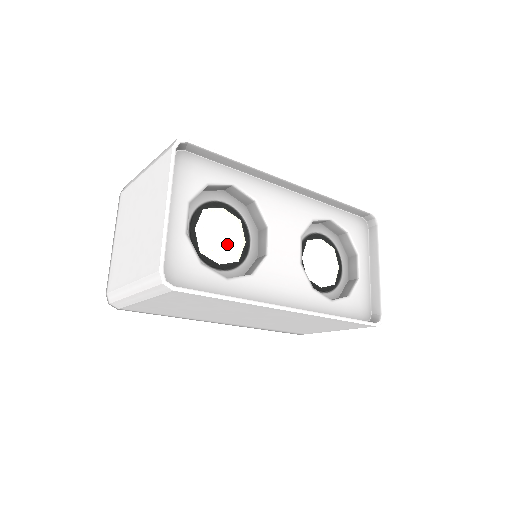
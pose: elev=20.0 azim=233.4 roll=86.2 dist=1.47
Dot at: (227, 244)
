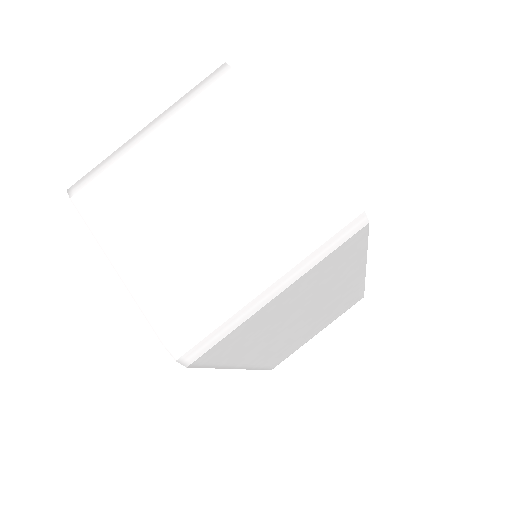
Dot at: occluded
